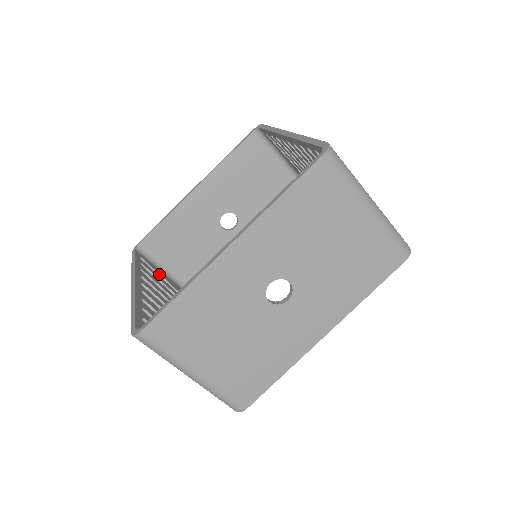
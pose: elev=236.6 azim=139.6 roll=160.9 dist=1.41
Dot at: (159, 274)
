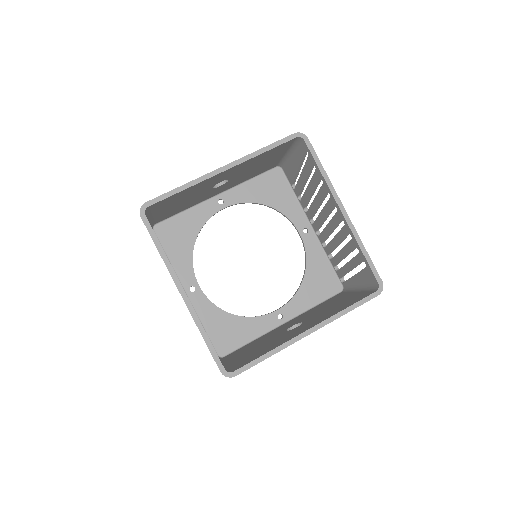
Dot at: occluded
